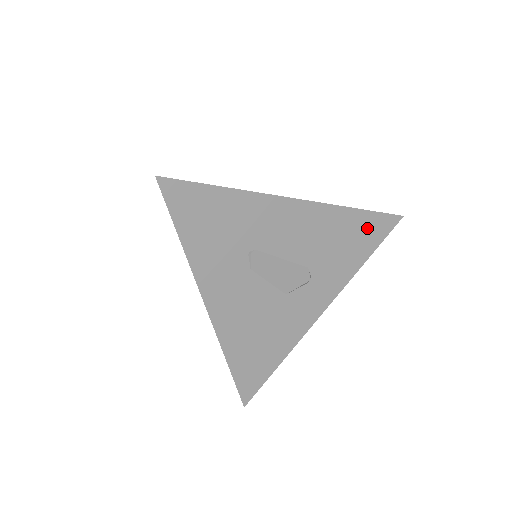
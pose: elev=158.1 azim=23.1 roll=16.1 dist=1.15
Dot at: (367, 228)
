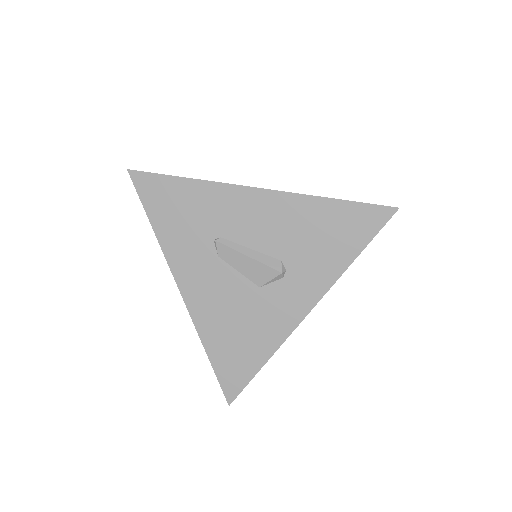
Dot at: (349, 221)
